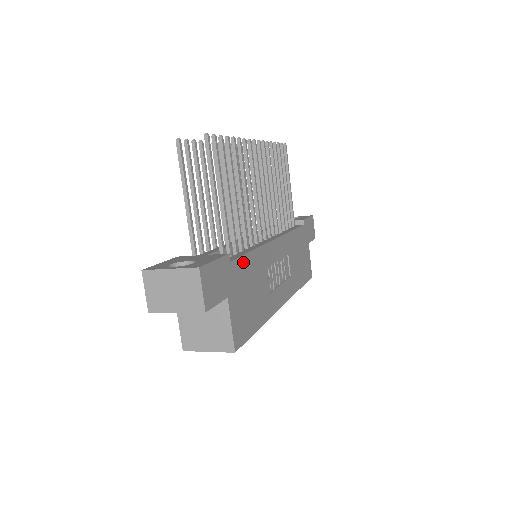
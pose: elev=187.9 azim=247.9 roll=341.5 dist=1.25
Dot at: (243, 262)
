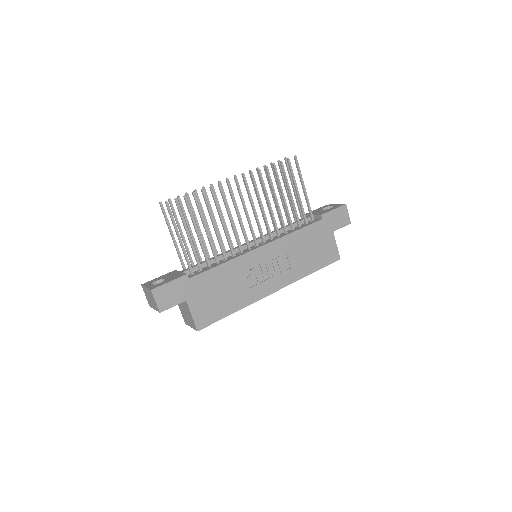
Dot at: (207, 275)
